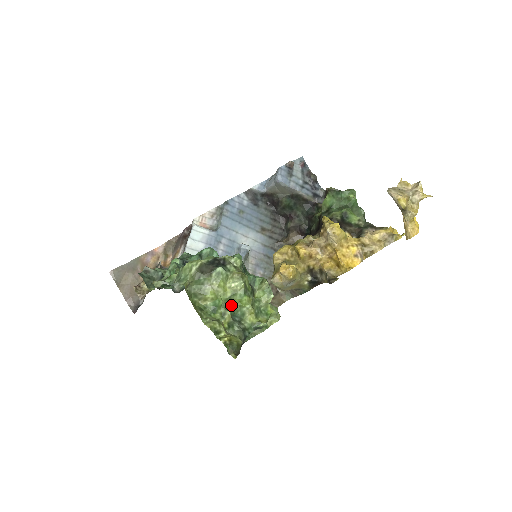
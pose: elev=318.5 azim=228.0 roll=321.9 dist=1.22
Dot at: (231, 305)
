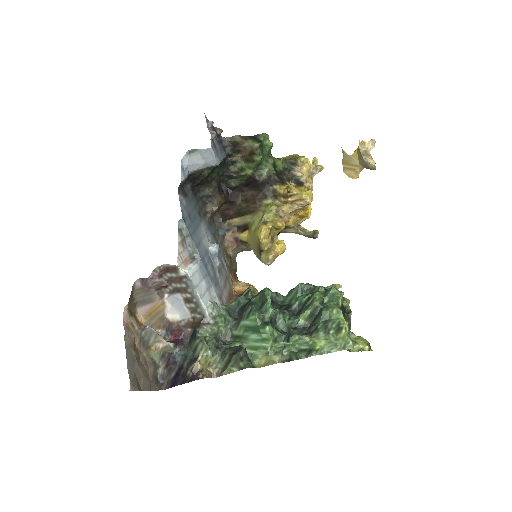
Dot at: occluded
